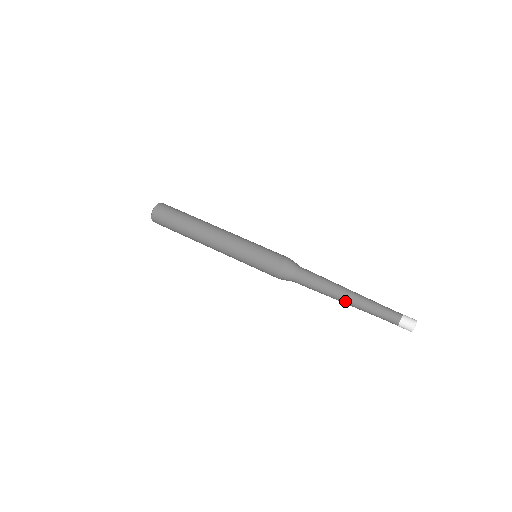
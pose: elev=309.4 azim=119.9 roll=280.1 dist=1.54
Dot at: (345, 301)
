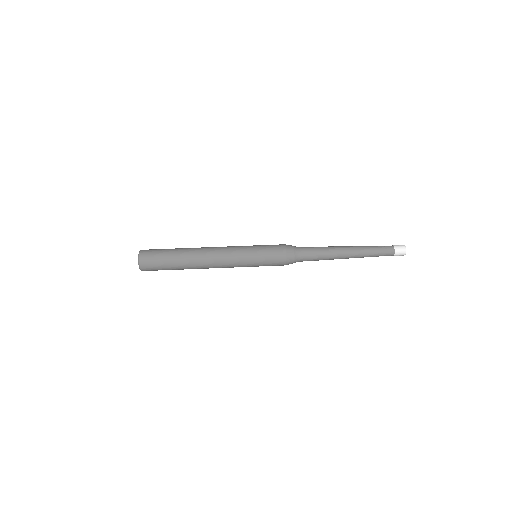
Dot at: (348, 255)
